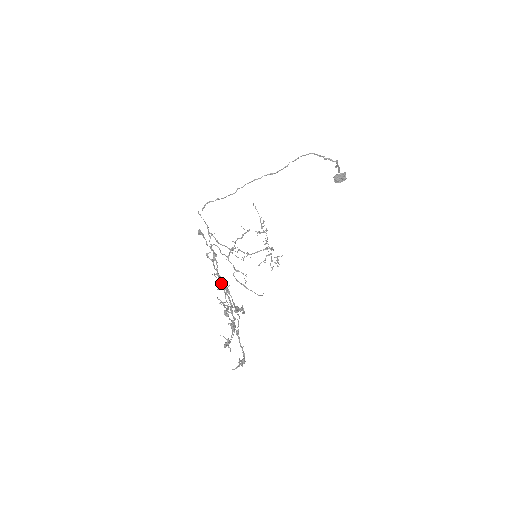
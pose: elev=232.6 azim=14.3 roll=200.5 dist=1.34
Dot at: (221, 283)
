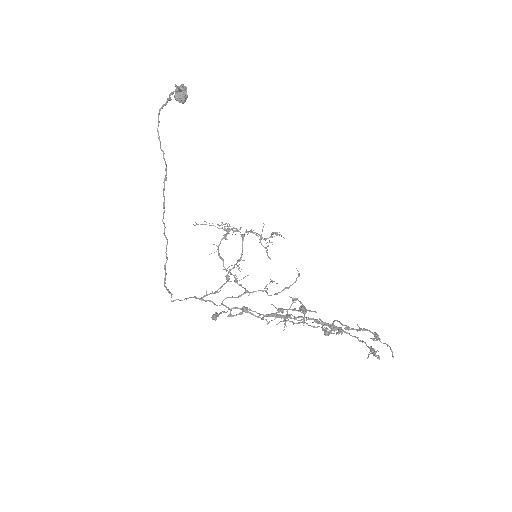
Dot at: occluded
